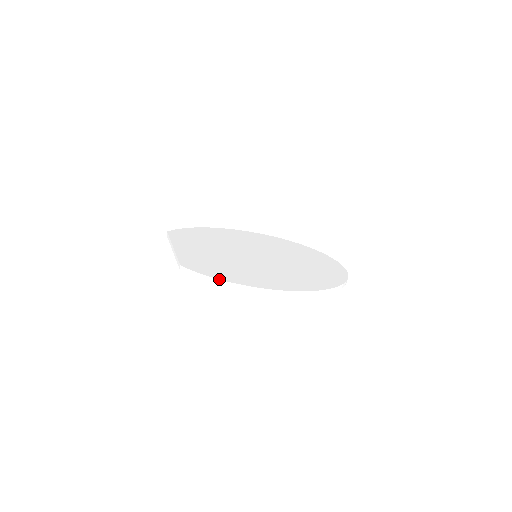
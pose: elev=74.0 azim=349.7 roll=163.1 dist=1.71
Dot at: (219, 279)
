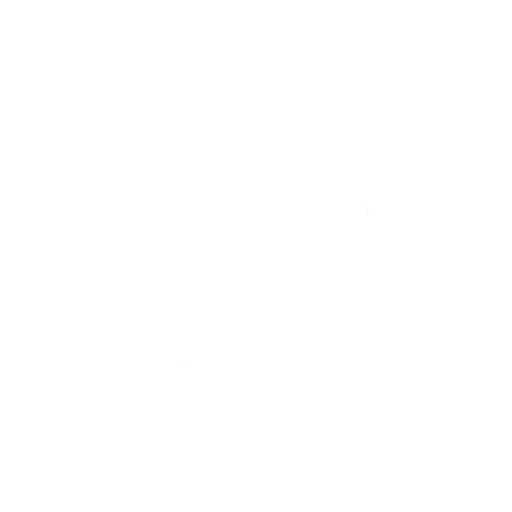
Dot at: (218, 366)
